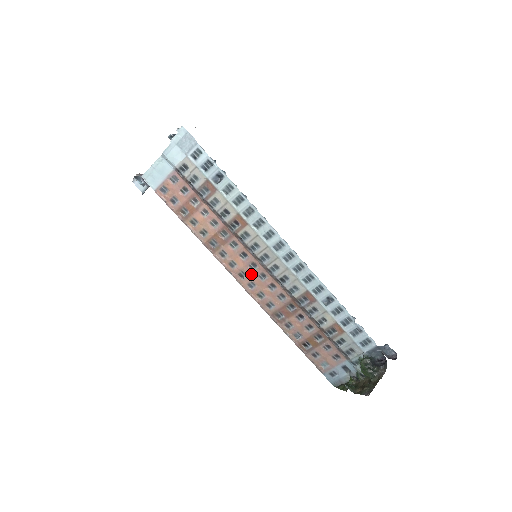
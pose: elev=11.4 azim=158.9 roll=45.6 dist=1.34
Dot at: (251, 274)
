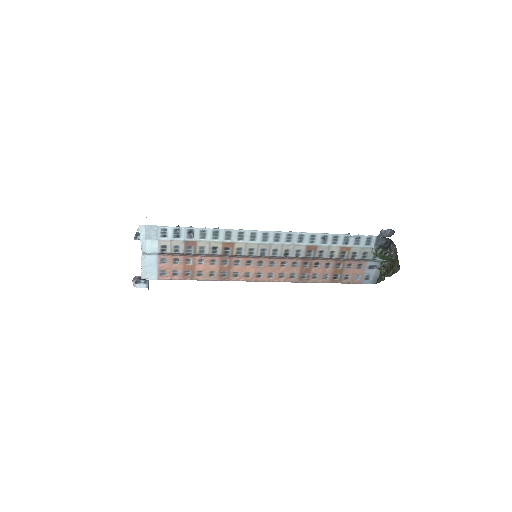
Dot at: (264, 269)
